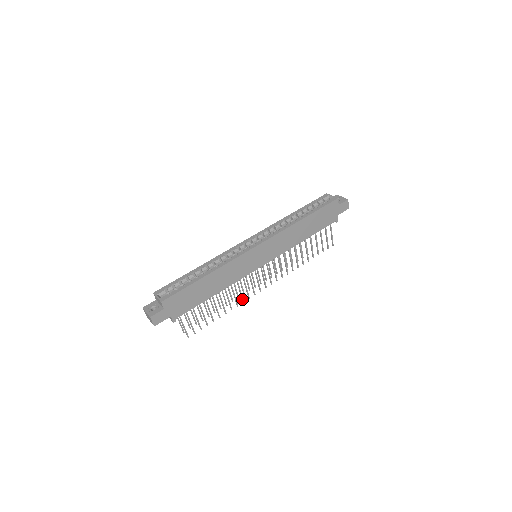
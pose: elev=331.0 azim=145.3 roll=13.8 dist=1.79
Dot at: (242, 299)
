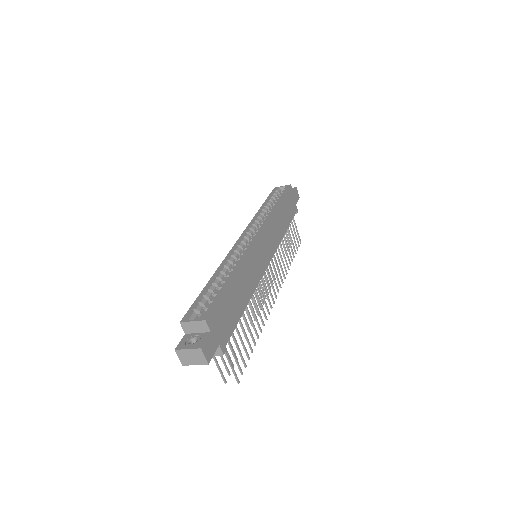
Dot at: (265, 315)
